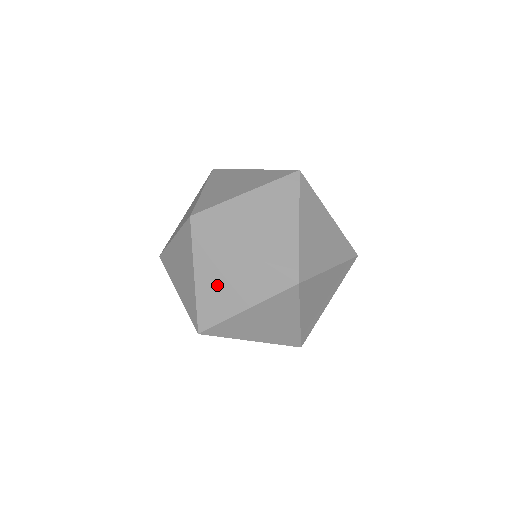
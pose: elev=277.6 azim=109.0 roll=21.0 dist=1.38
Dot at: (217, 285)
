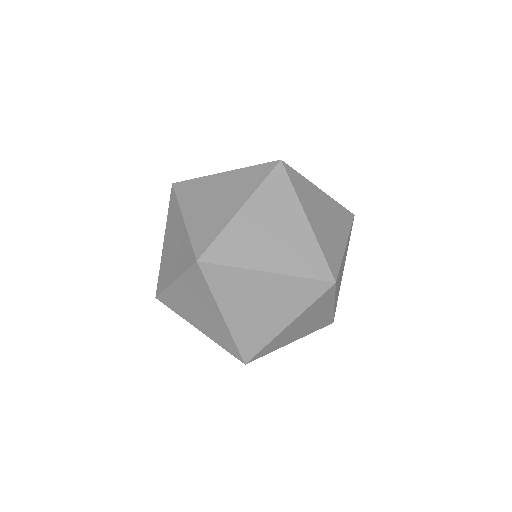
Dot at: (258, 231)
